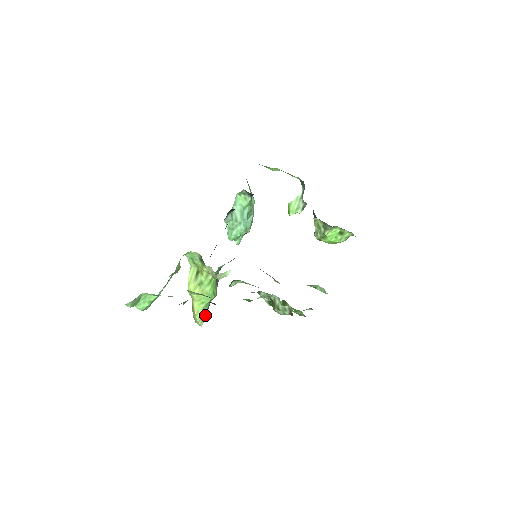
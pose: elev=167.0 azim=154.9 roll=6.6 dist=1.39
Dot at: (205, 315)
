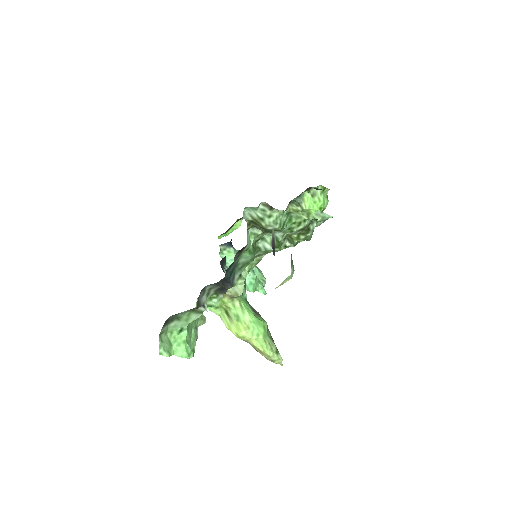
Dot at: (275, 348)
